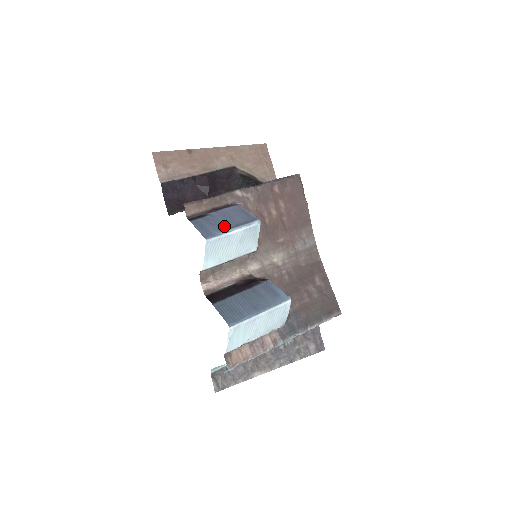
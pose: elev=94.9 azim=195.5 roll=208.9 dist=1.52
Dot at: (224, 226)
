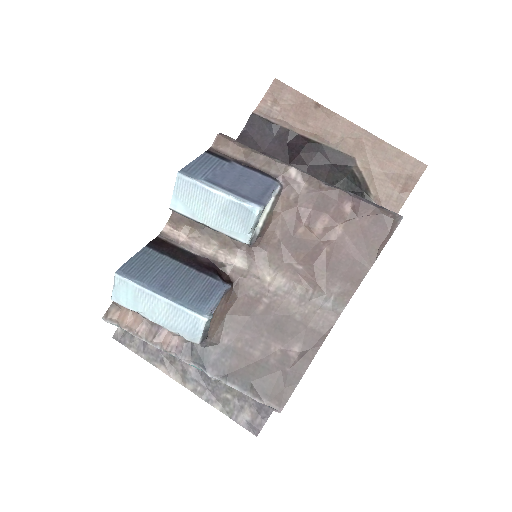
Dot at: (219, 180)
